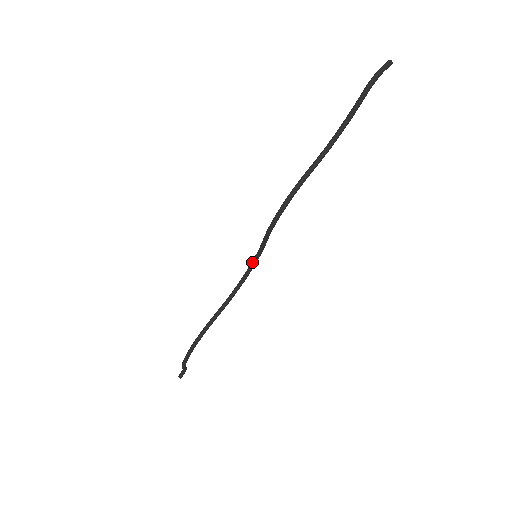
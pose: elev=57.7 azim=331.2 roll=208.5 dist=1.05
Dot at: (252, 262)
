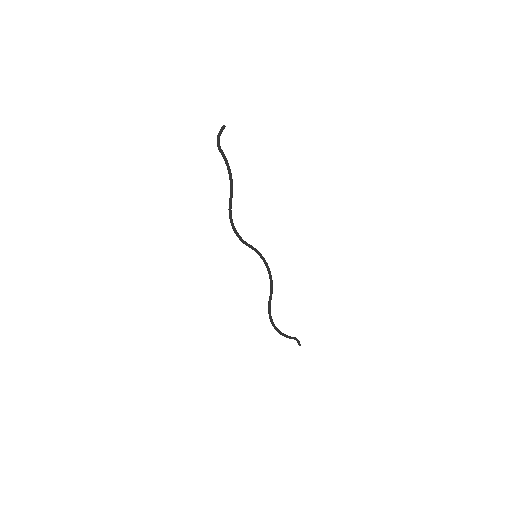
Dot at: occluded
